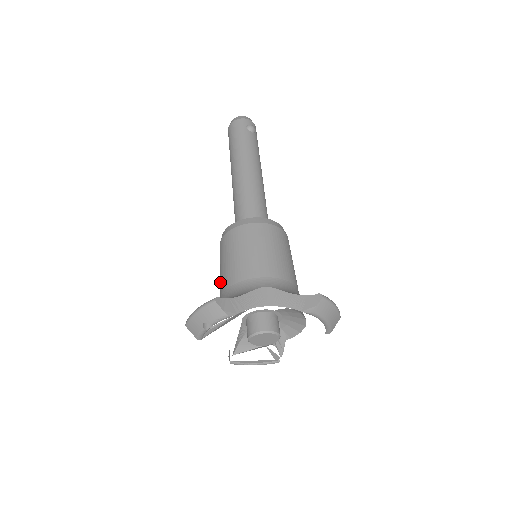
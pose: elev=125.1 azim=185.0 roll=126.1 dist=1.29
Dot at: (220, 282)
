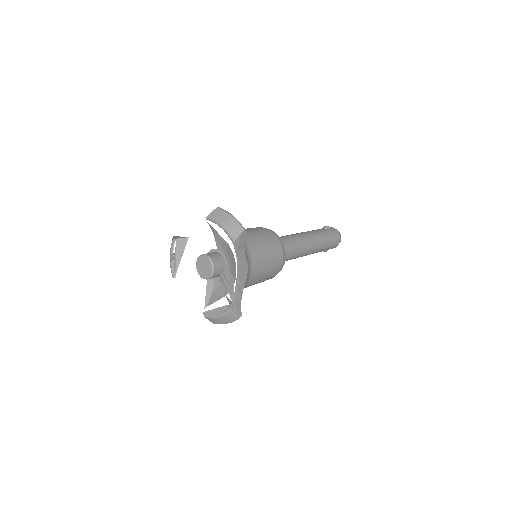
Dot at: occluded
